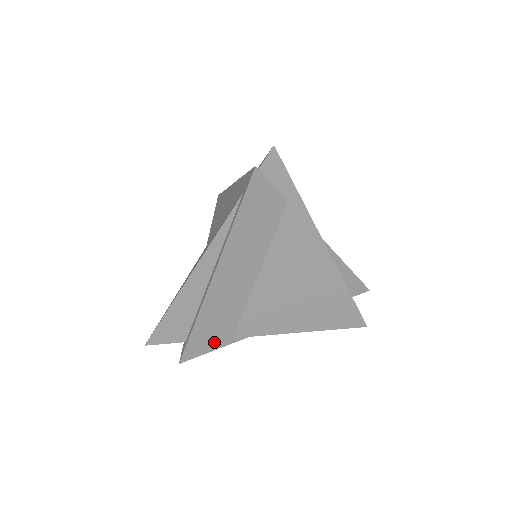
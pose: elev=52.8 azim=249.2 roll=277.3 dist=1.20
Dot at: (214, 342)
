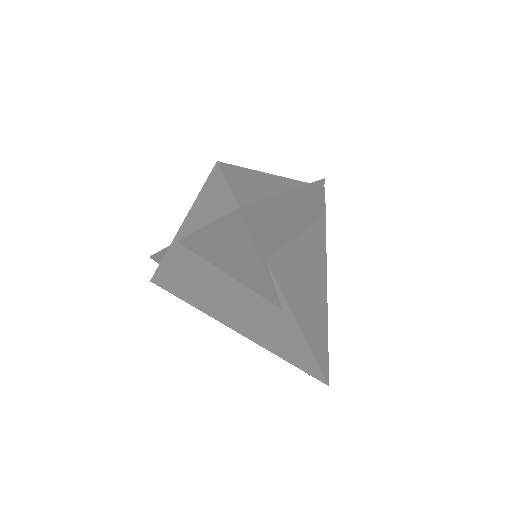
Dot at: (260, 238)
